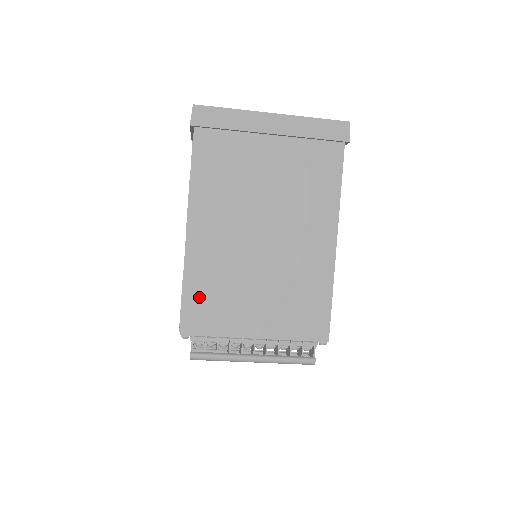
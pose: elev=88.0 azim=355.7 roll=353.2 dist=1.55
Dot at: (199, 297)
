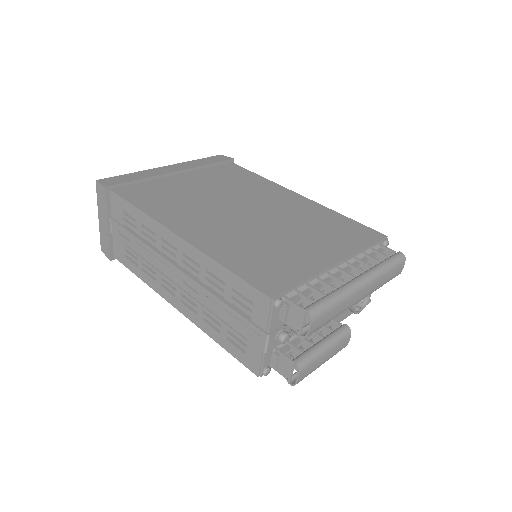
Dot at: (248, 265)
